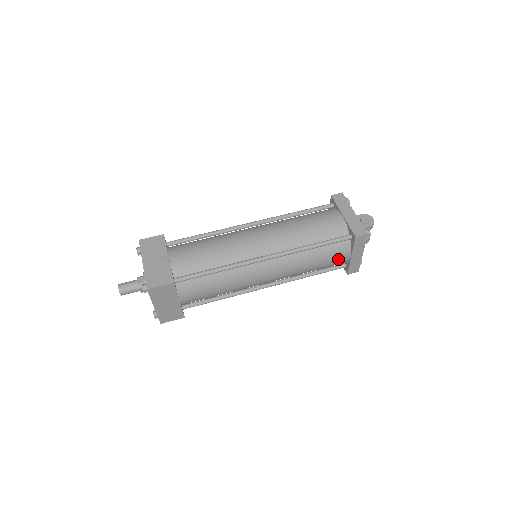
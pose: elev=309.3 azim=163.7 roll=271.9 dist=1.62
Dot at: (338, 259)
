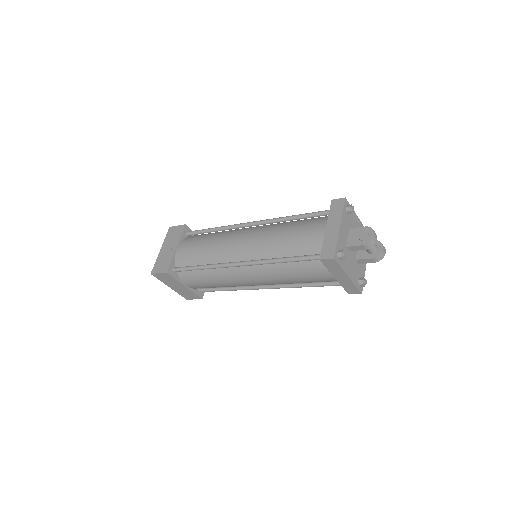
Dot at: (321, 277)
